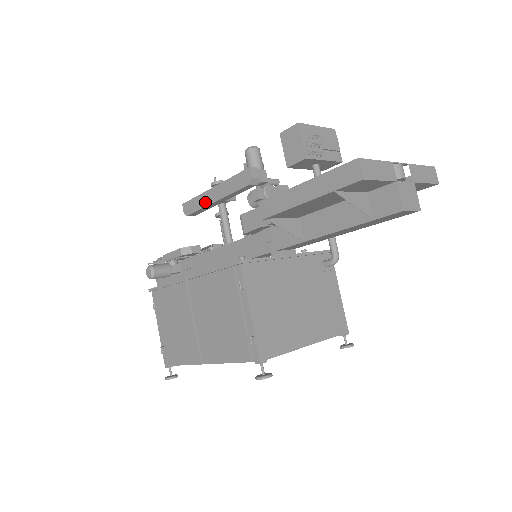
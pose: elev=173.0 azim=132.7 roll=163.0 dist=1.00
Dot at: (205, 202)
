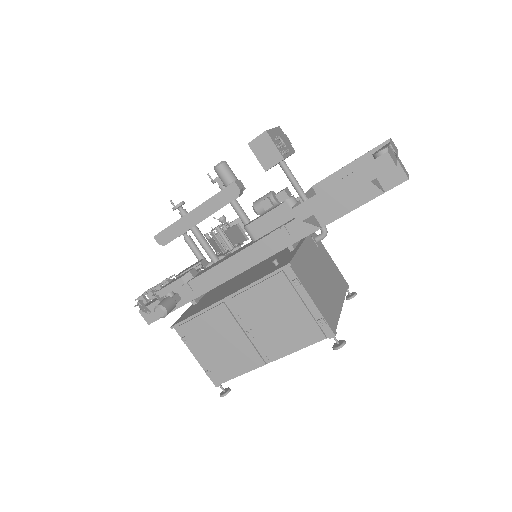
Dot at: (186, 226)
